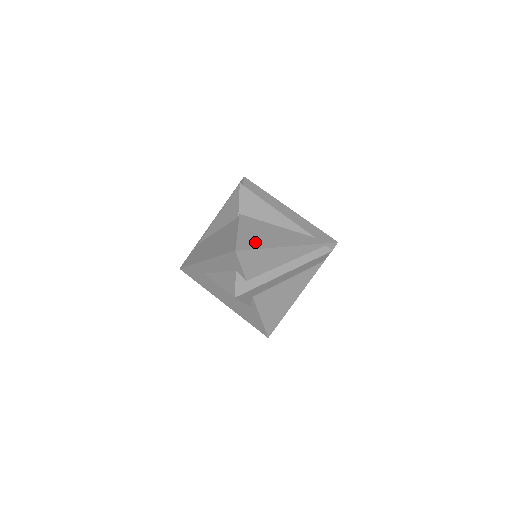
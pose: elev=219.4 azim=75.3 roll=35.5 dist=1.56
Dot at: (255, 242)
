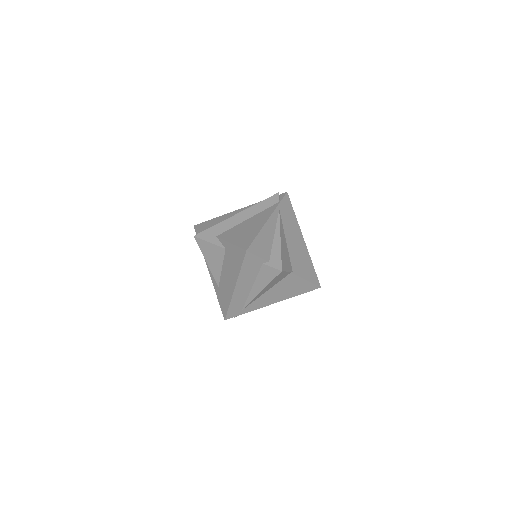
Dot at: occluded
